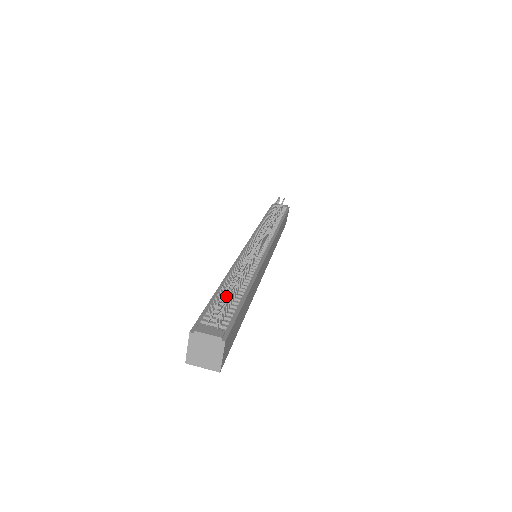
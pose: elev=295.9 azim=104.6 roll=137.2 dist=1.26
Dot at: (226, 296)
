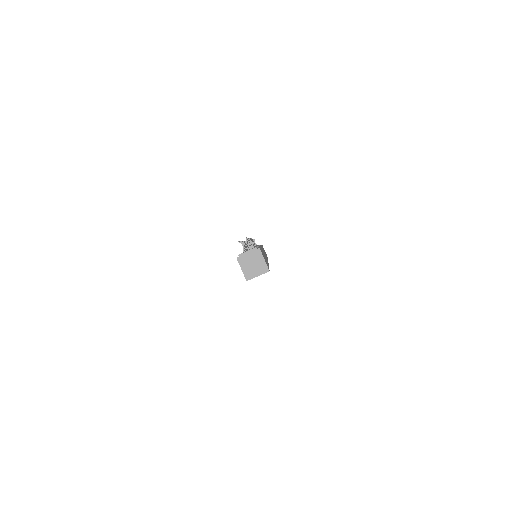
Dot at: occluded
